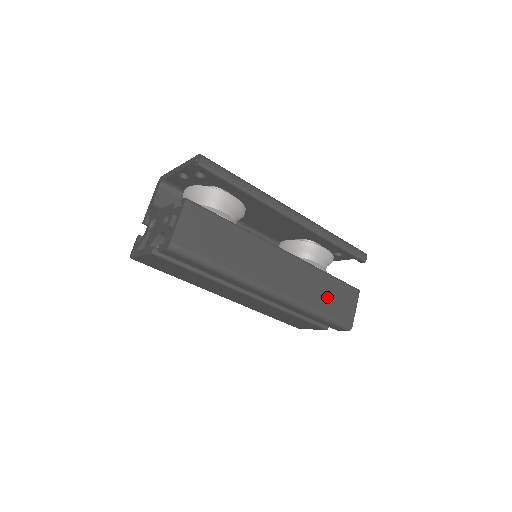
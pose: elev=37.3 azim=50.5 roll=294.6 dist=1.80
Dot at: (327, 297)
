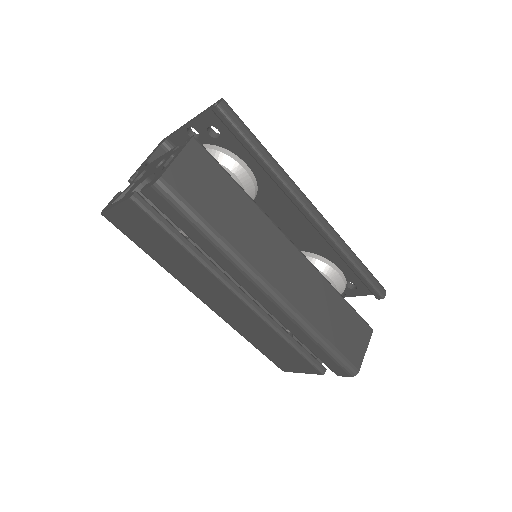
Dot at: (335, 323)
